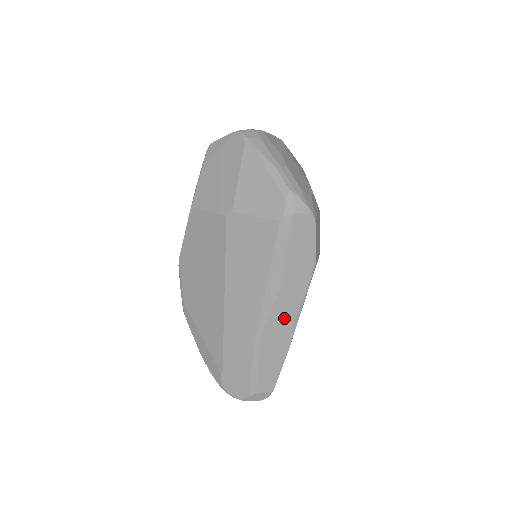
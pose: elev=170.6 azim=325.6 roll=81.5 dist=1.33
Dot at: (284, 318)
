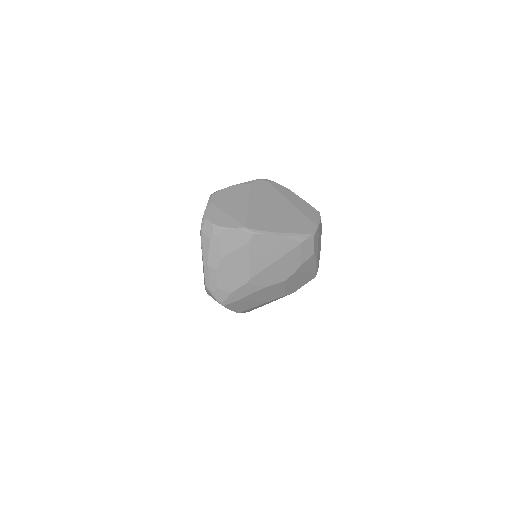
Dot at: occluded
